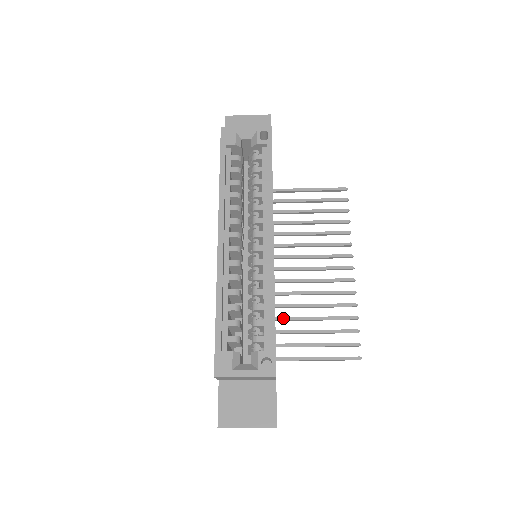
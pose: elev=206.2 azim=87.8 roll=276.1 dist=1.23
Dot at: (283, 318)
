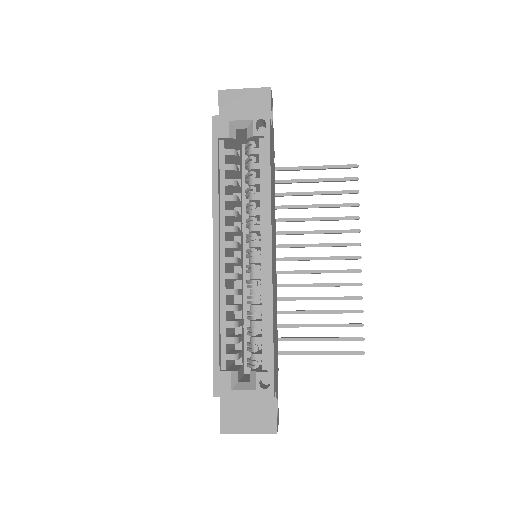
Dot at: (286, 312)
